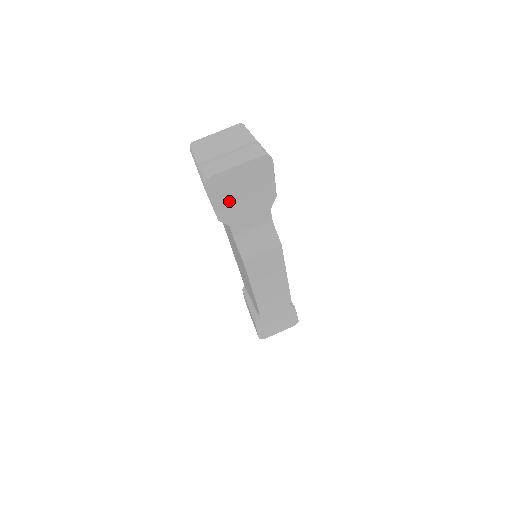
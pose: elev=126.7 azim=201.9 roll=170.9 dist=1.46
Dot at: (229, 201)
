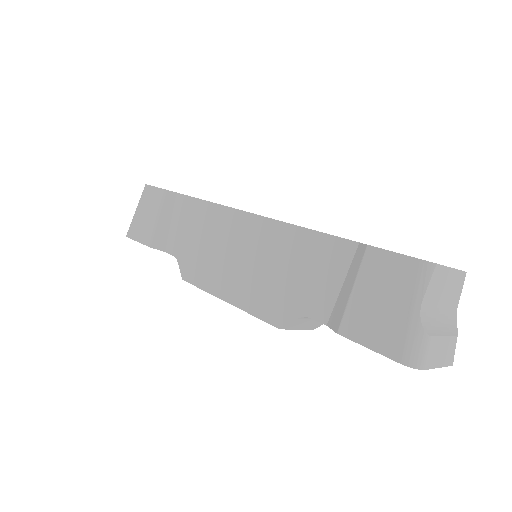
Dot at: occluded
